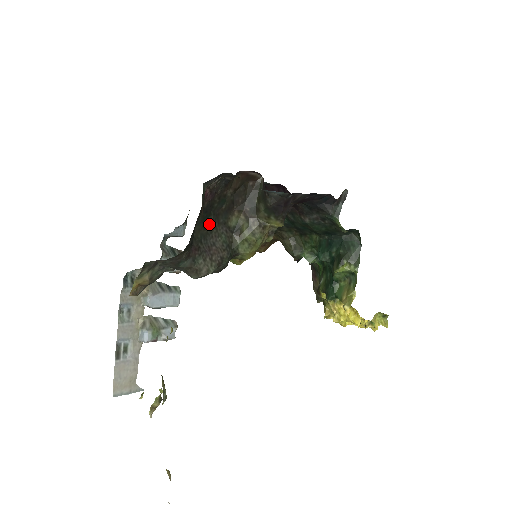
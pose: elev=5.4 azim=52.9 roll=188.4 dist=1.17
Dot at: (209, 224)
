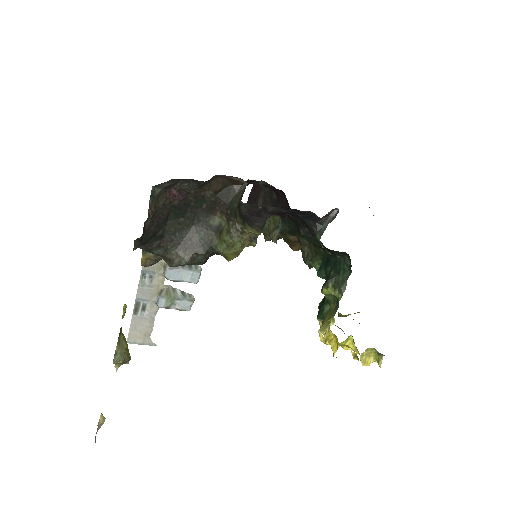
Dot at: (186, 220)
